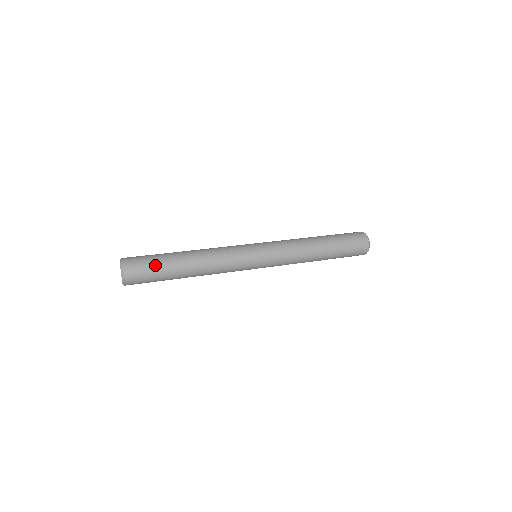
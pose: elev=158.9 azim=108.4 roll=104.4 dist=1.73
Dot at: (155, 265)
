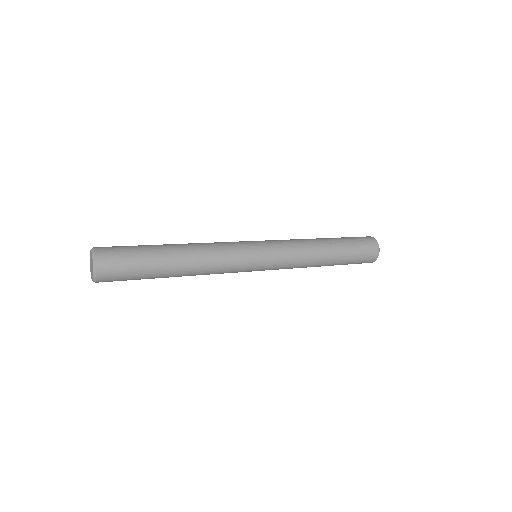
Dot at: (134, 246)
